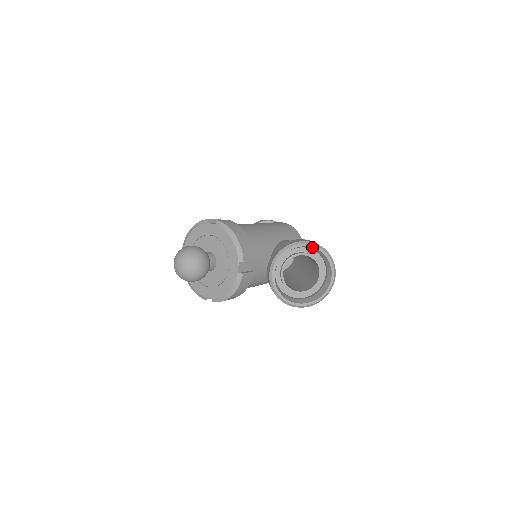
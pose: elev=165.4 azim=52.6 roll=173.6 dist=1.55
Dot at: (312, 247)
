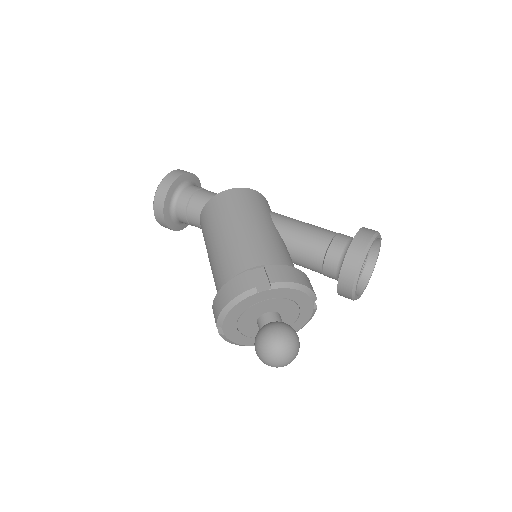
Dot at: occluded
